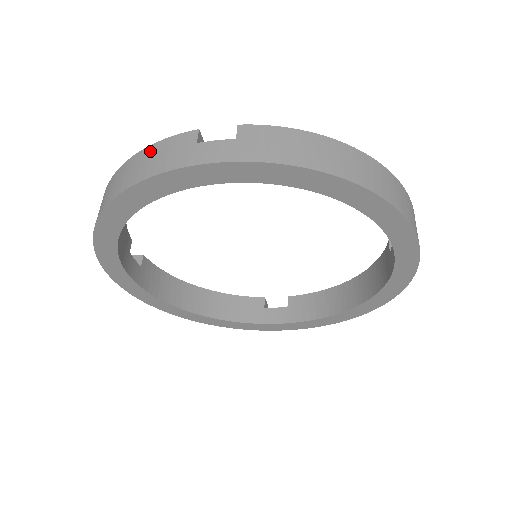
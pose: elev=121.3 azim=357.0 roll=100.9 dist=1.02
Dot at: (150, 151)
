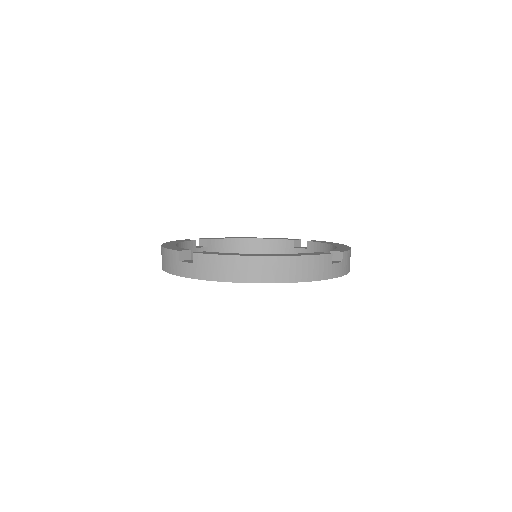
Dot at: (166, 253)
